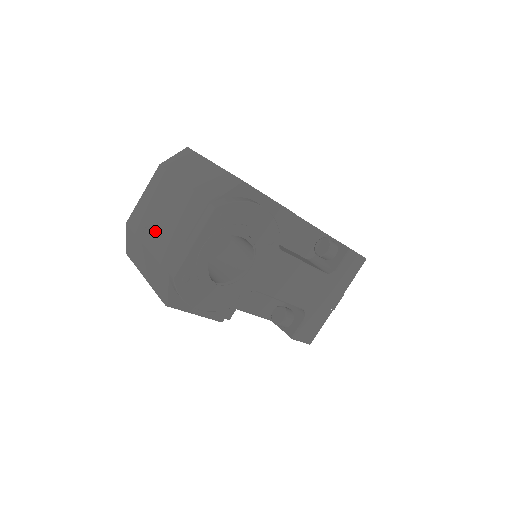
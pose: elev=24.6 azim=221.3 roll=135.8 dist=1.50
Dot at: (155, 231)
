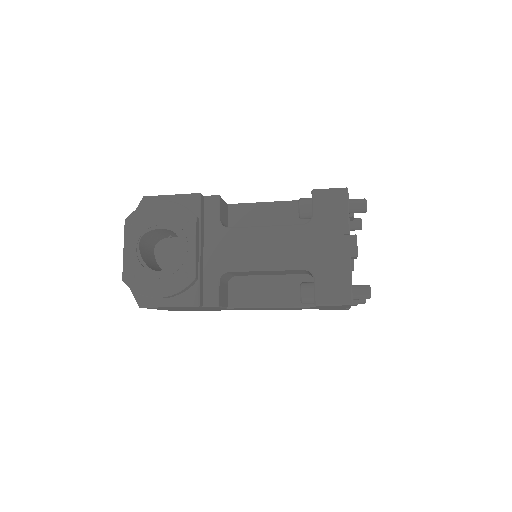
Dot at: occluded
